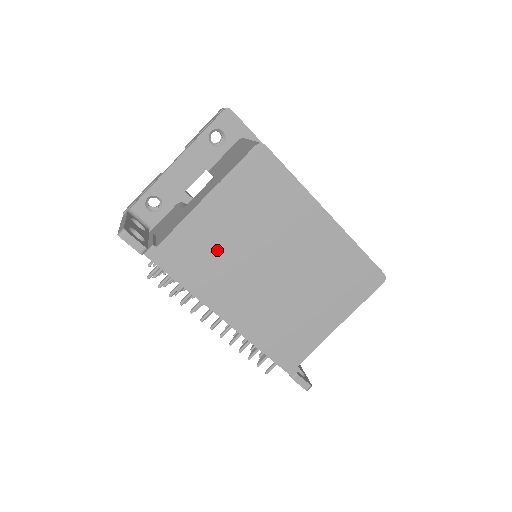
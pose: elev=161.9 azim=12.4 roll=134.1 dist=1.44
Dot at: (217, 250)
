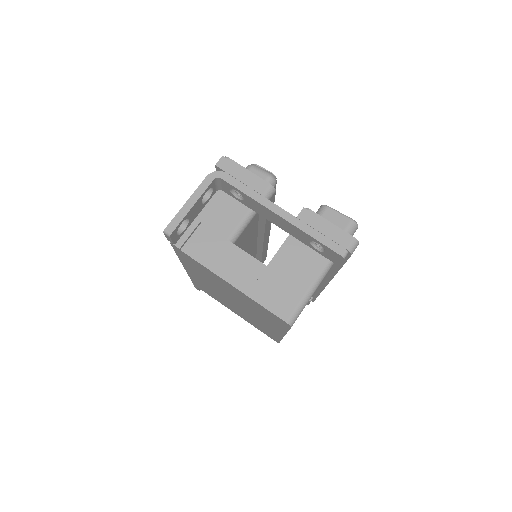
Dot at: (212, 279)
